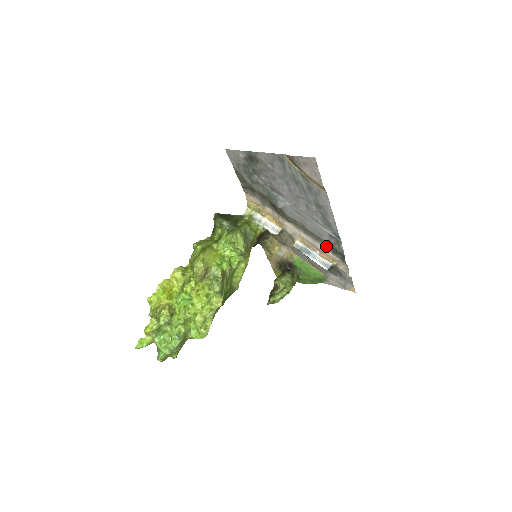
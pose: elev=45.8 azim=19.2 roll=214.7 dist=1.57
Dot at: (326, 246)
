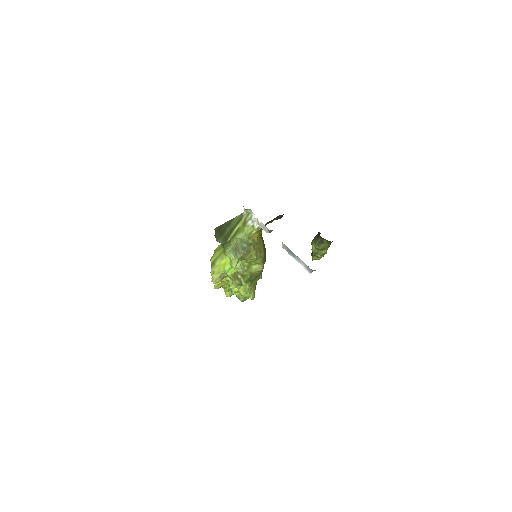
Dot at: occluded
